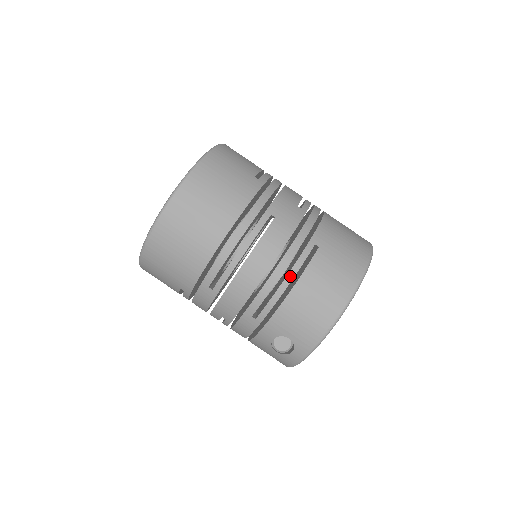
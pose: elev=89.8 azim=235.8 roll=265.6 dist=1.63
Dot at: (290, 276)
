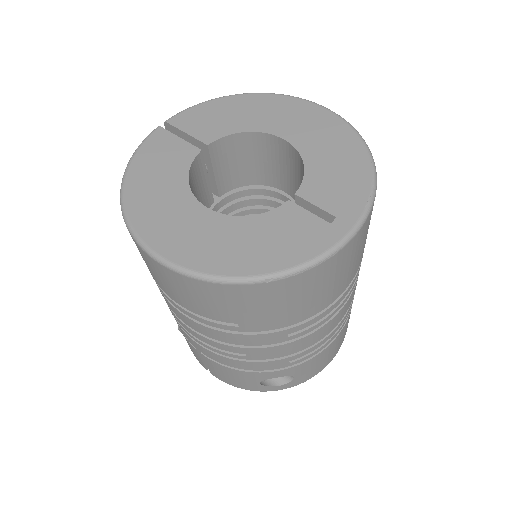
Dot at: occluded
